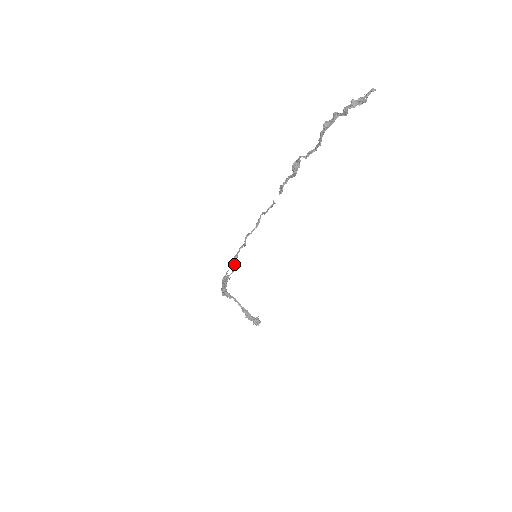
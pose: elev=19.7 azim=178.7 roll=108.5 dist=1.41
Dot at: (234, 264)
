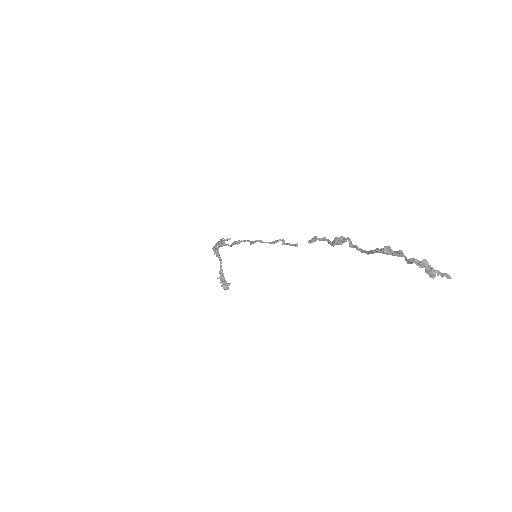
Dot at: (234, 244)
